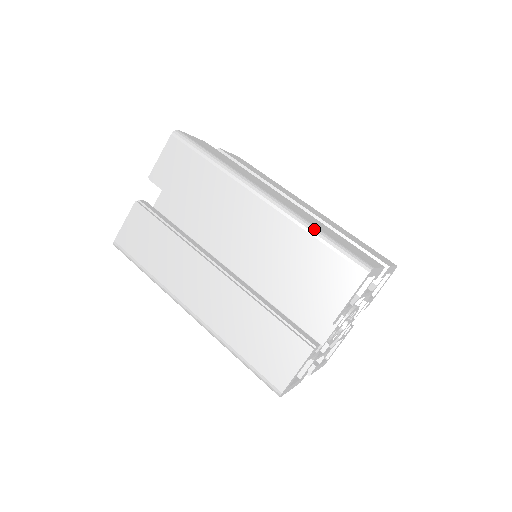
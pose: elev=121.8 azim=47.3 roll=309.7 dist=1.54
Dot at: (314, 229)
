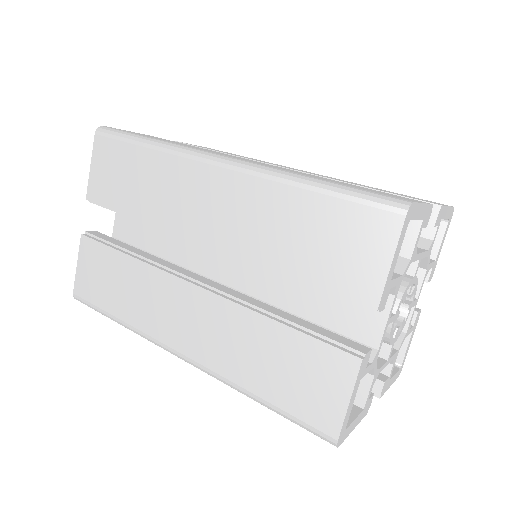
Dot at: (304, 179)
